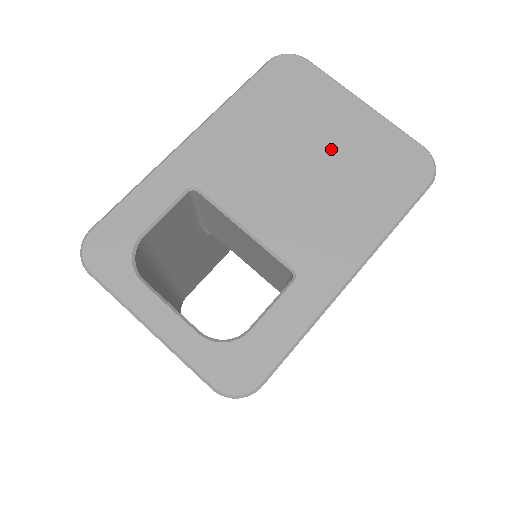
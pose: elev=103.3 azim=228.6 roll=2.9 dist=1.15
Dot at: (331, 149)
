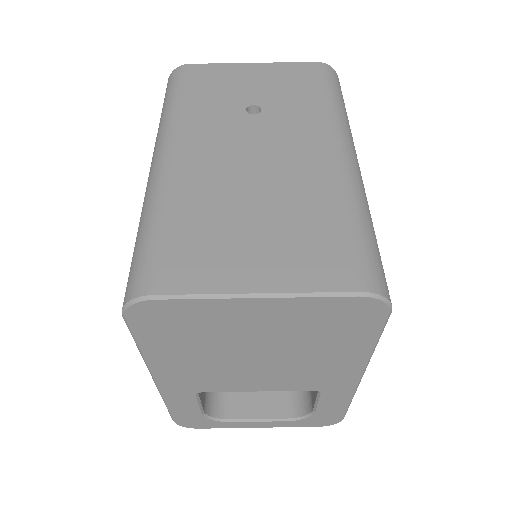
Dot at: (267, 339)
